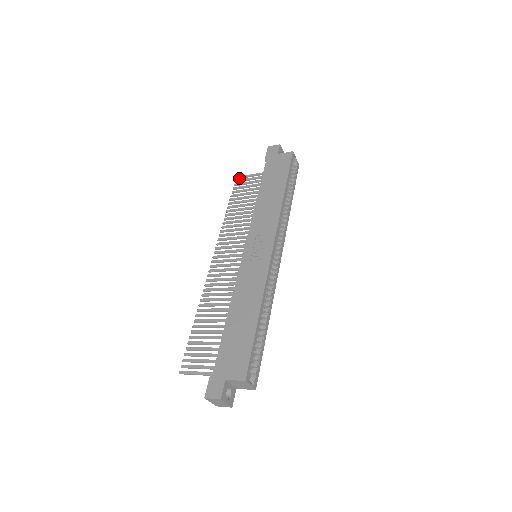
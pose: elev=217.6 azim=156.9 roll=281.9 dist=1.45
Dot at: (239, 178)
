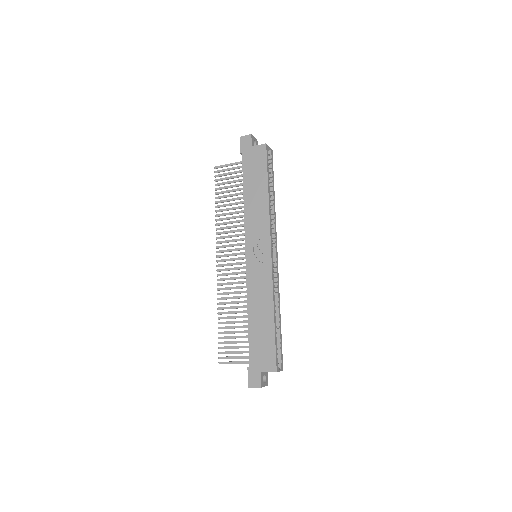
Dot at: (217, 168)
